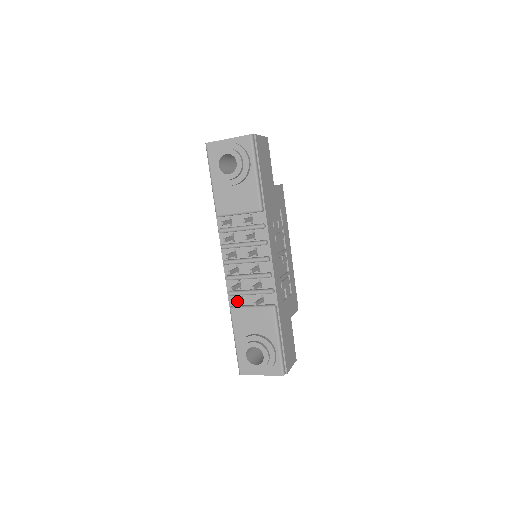
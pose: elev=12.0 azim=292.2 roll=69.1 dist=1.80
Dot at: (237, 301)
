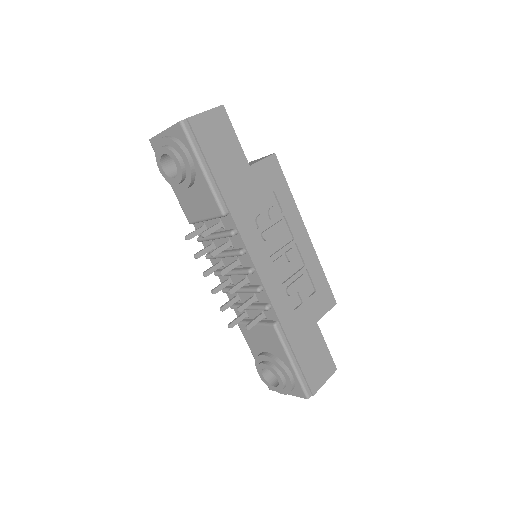
Dot at: (234, 319)
